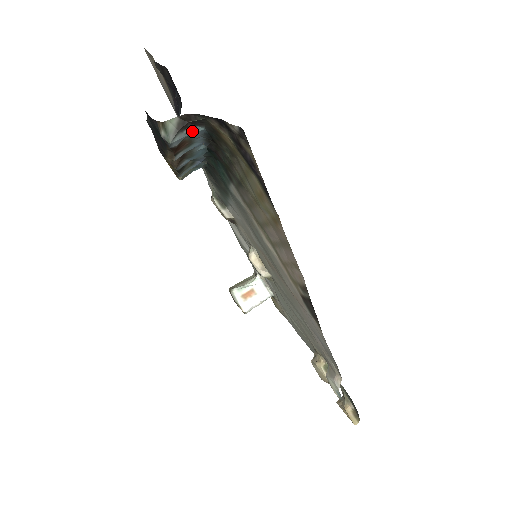
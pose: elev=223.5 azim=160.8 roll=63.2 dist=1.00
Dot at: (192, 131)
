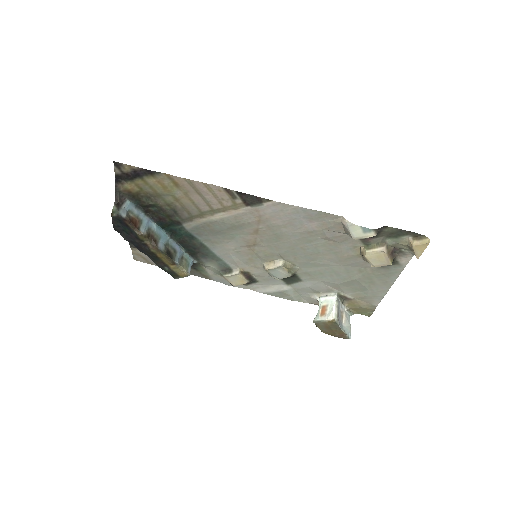
Dot at: (126, 206)
